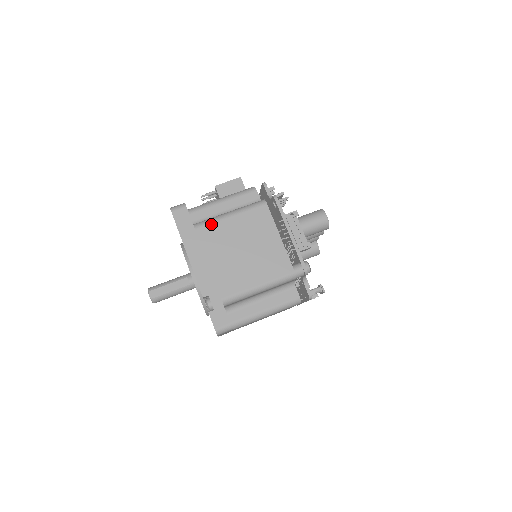
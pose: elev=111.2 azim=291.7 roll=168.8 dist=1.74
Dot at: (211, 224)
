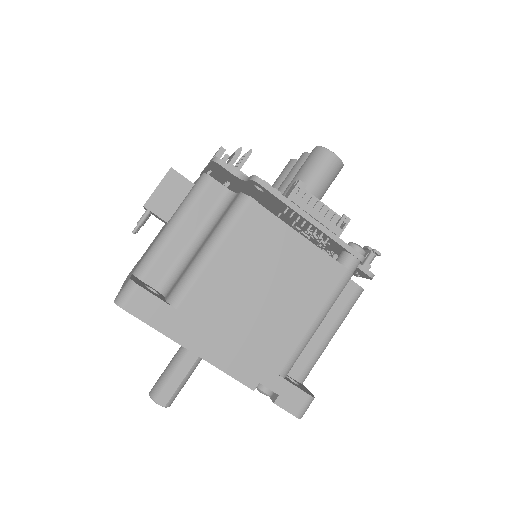
Dot at: (194, 285)
